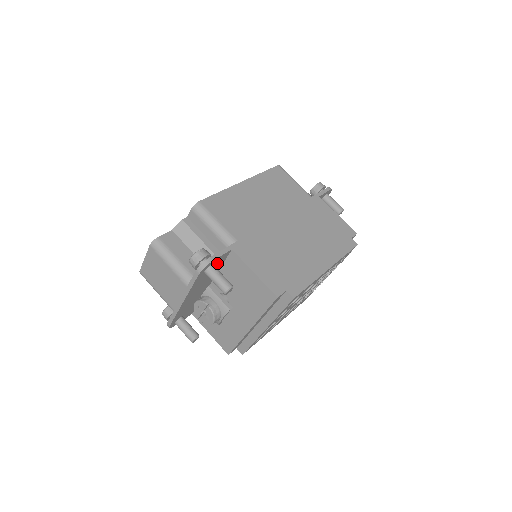
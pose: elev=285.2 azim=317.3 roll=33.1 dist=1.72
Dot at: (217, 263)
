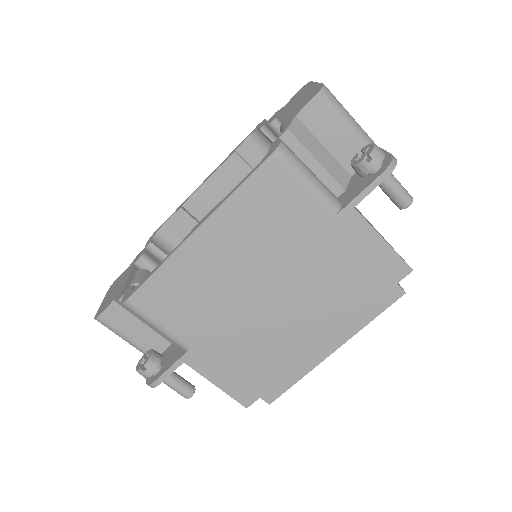
Dot at: occluded
